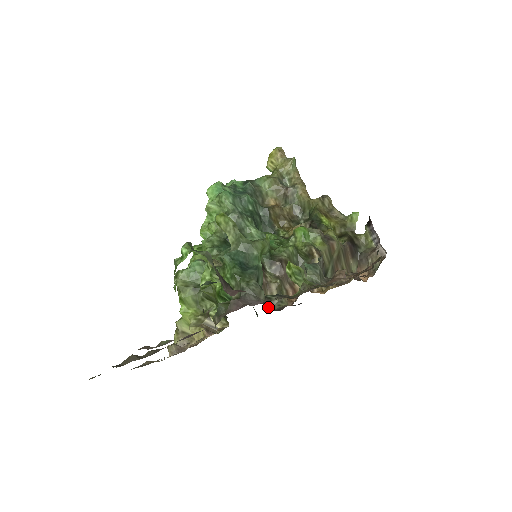
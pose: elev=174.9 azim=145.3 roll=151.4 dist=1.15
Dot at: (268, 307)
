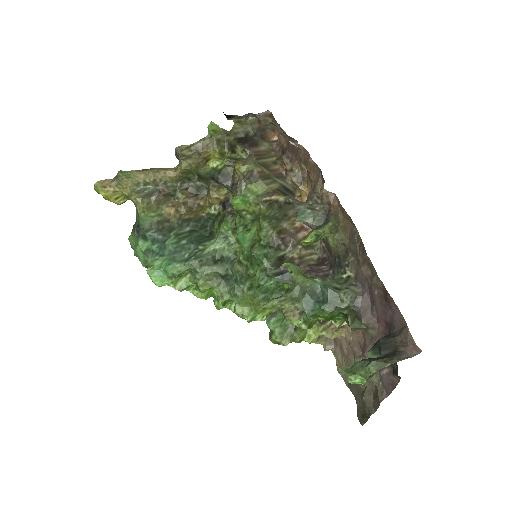
Dot at: (318, 261)
